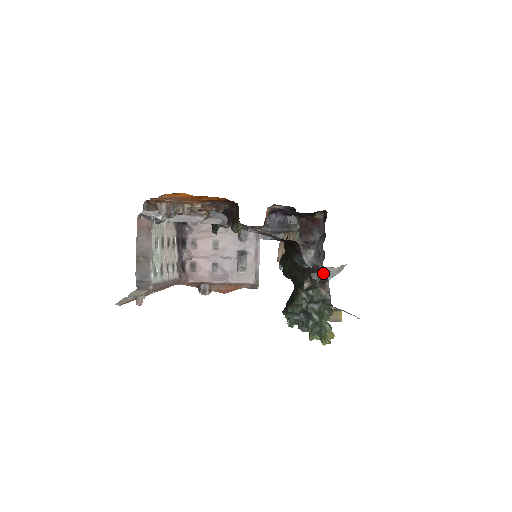
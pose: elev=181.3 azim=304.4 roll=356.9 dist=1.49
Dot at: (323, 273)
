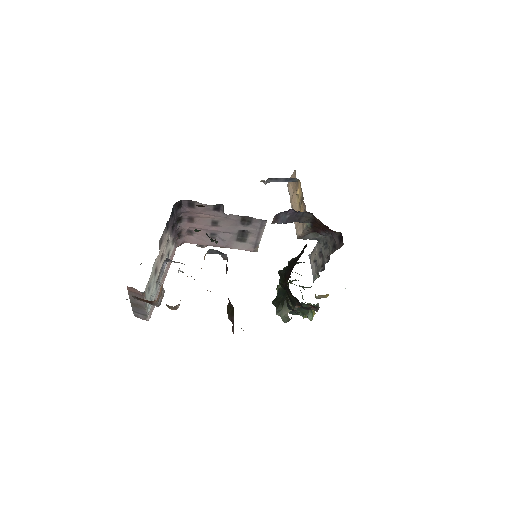
Dot at: occluded
